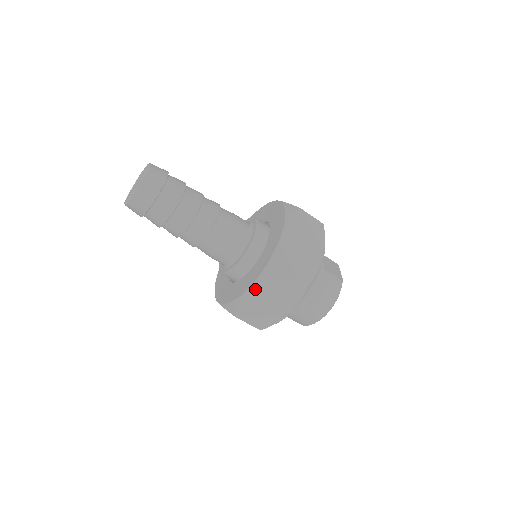
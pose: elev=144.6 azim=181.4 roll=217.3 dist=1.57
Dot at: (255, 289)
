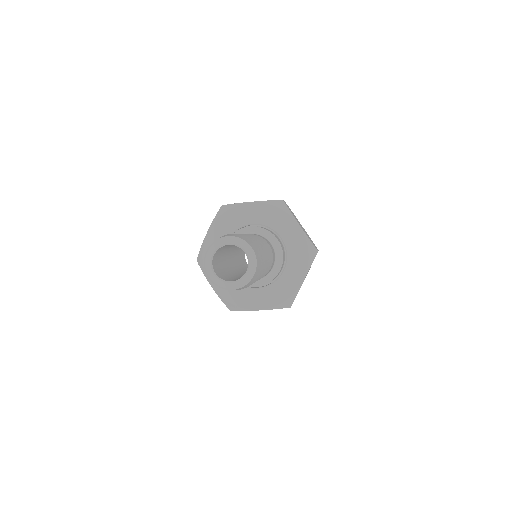
Dot at: occluded
